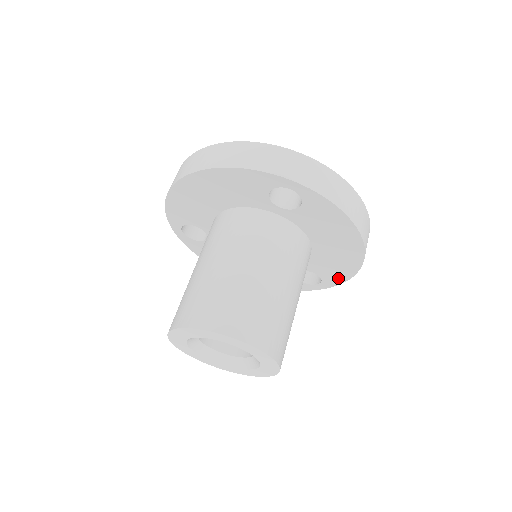
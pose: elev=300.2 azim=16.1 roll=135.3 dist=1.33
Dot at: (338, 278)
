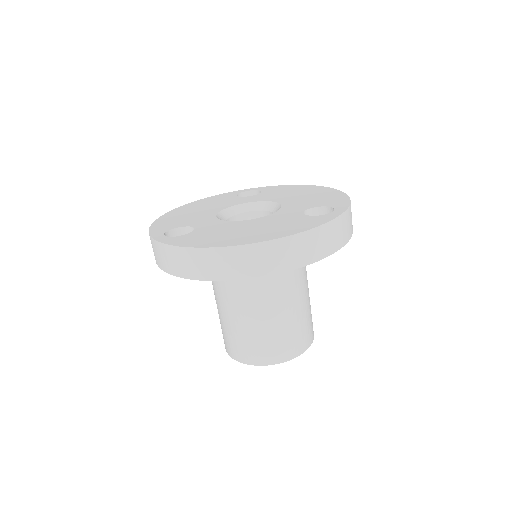
Dot at: occluded
